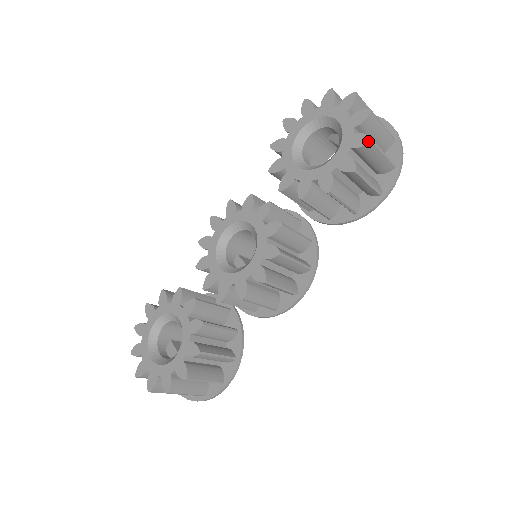
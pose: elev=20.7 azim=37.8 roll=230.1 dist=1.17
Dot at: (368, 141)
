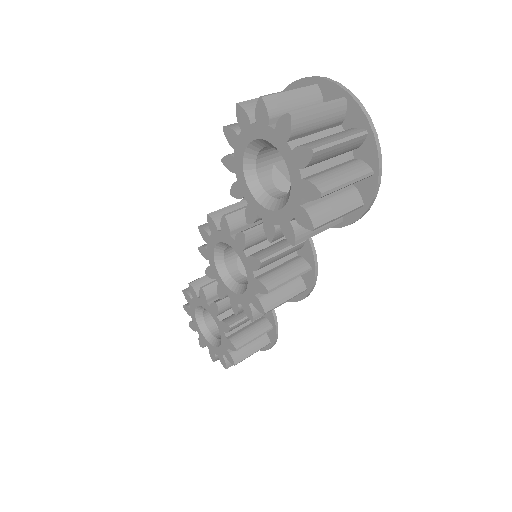
Dot at: (318, 196)
